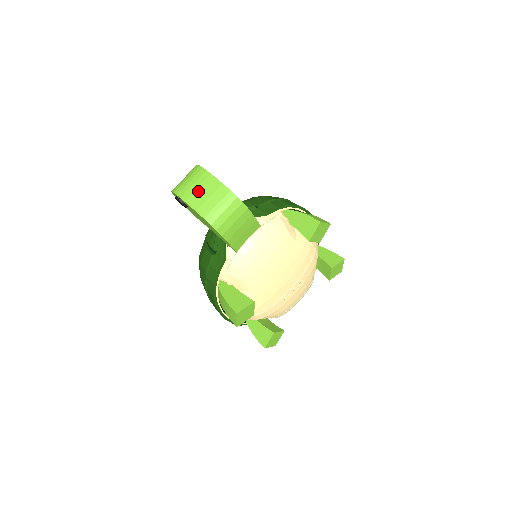
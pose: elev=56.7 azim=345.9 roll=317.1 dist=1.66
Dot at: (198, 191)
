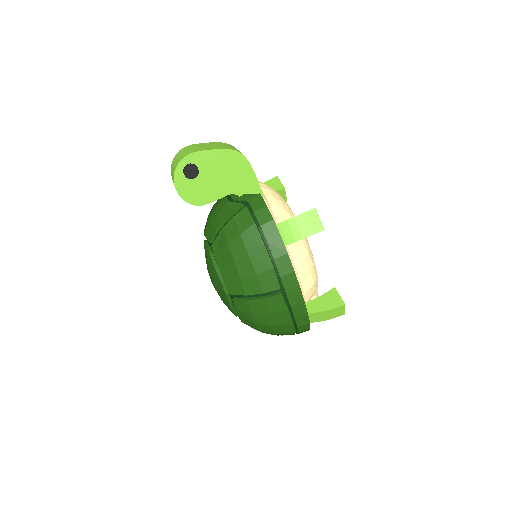
Dot at: (201, 147)
